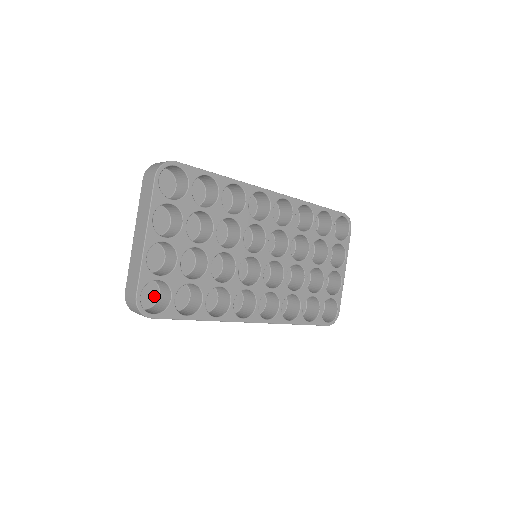
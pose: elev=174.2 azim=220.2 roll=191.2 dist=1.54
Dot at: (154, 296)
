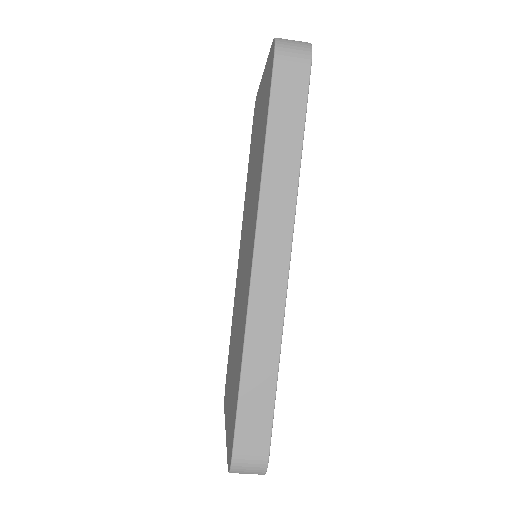
Dot at: occluded
